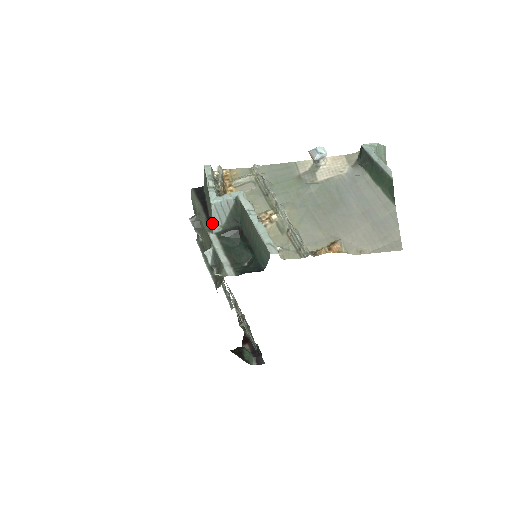
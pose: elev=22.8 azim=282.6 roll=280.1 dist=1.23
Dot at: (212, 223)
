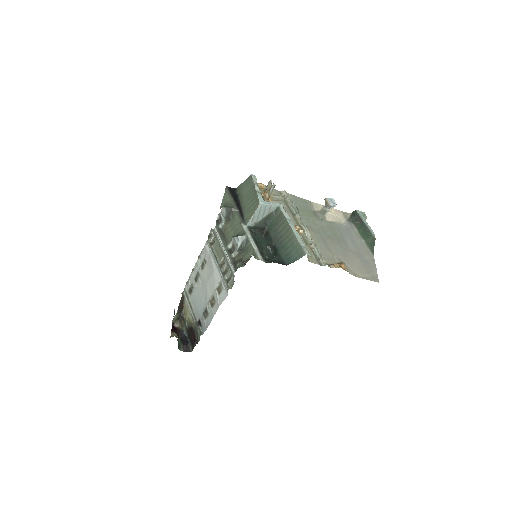
Dot at: (251, 218)
